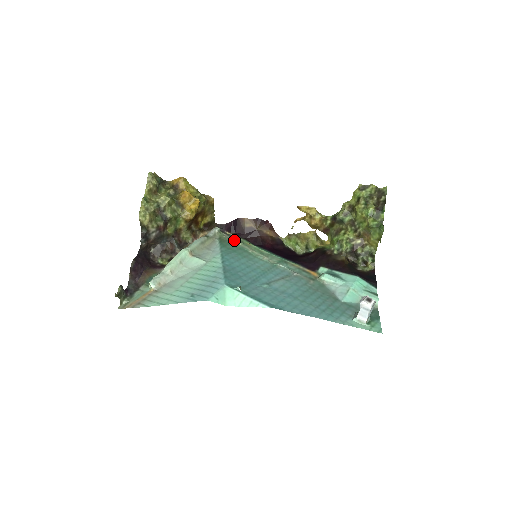
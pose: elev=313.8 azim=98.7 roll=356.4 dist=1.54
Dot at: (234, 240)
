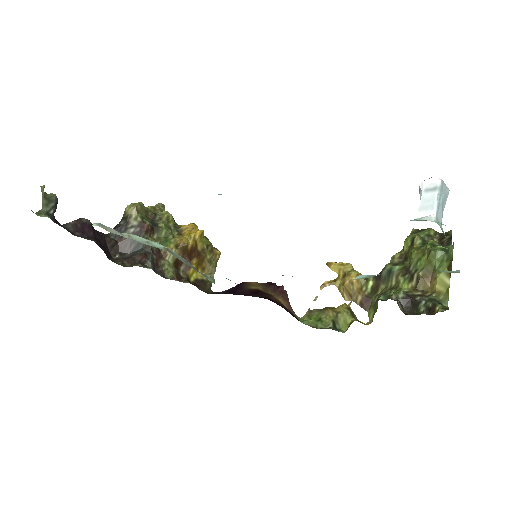
Dot at: occluded
